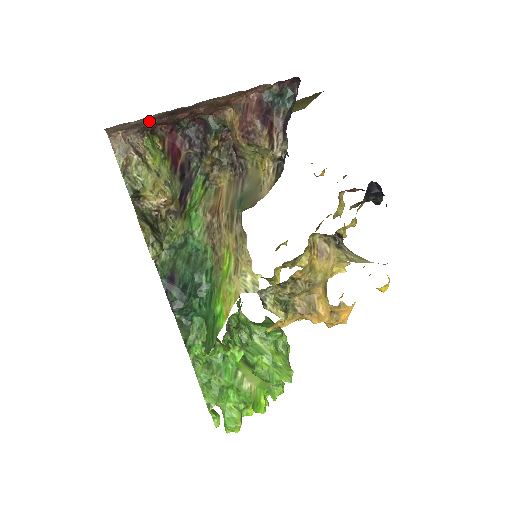
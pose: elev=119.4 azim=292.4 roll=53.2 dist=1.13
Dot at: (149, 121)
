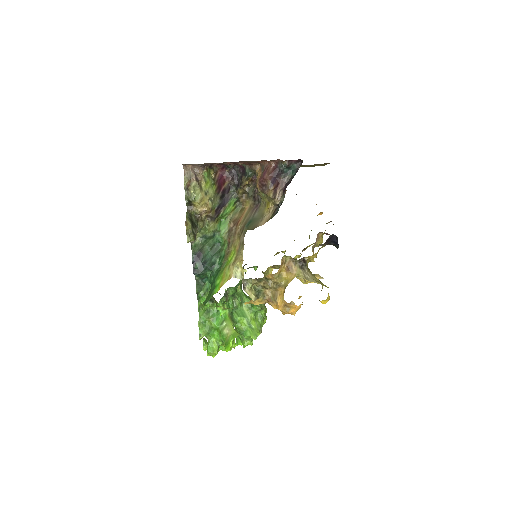
Dot at: occluded
